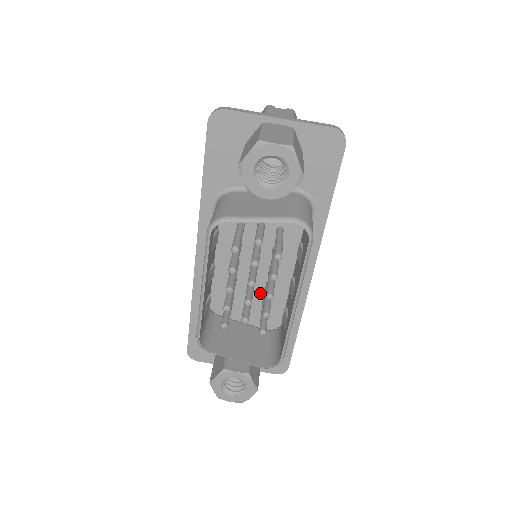
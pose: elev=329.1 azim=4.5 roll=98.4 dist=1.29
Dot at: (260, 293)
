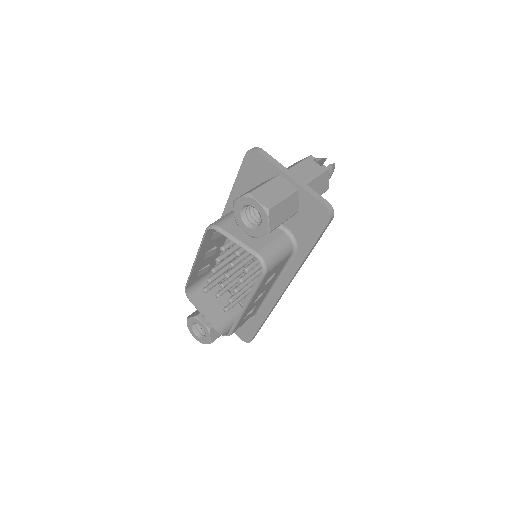
Dot at: occluded
